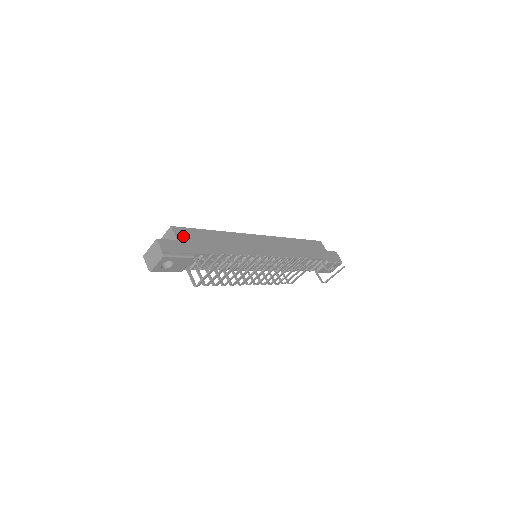
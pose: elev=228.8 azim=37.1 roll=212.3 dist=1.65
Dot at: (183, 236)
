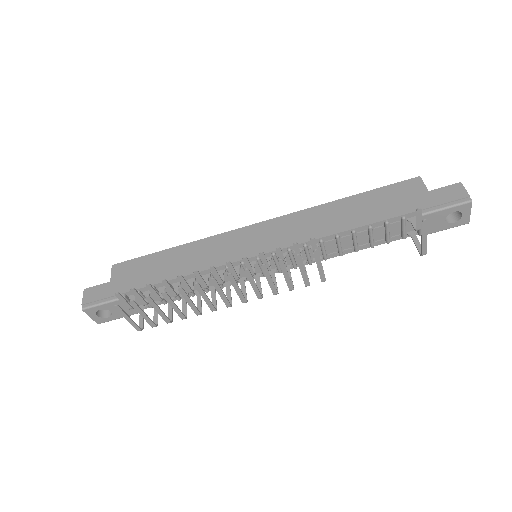
Dot at: (121, 273)
